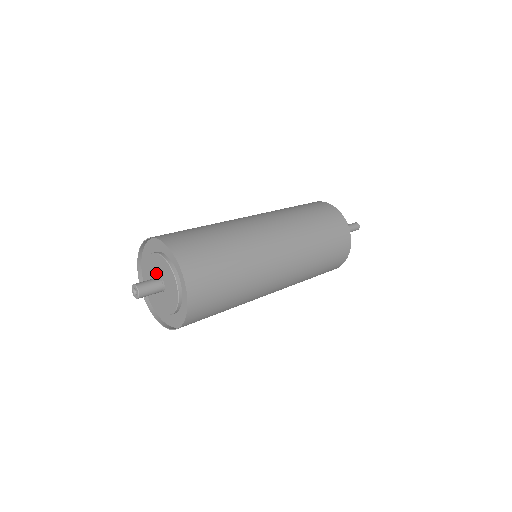
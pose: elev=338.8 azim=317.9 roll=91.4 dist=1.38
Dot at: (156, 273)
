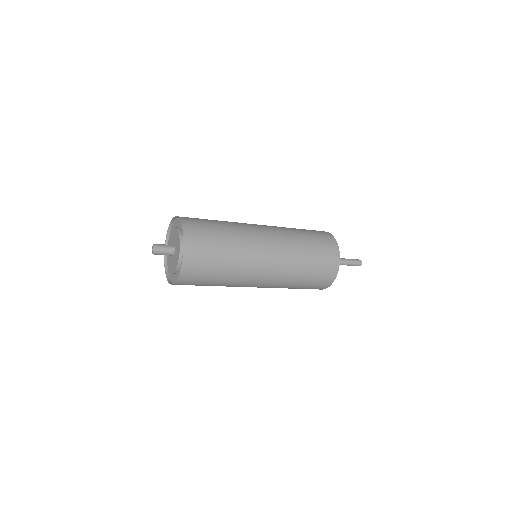
Dot at: (172, 243)
